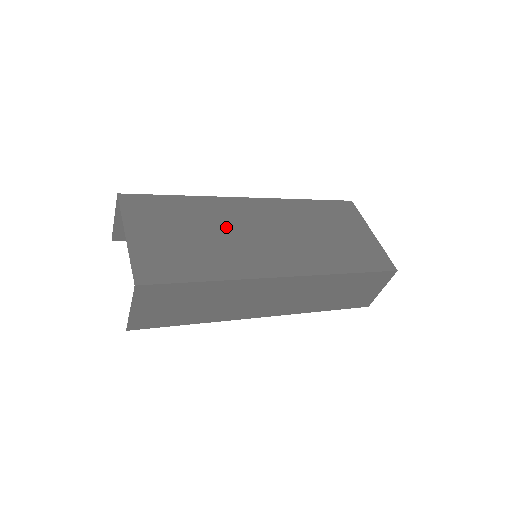
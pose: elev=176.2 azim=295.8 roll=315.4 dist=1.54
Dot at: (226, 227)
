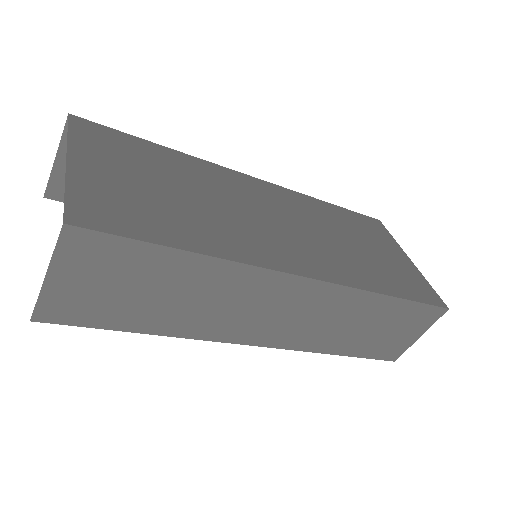
Dot at: (224, 197)
